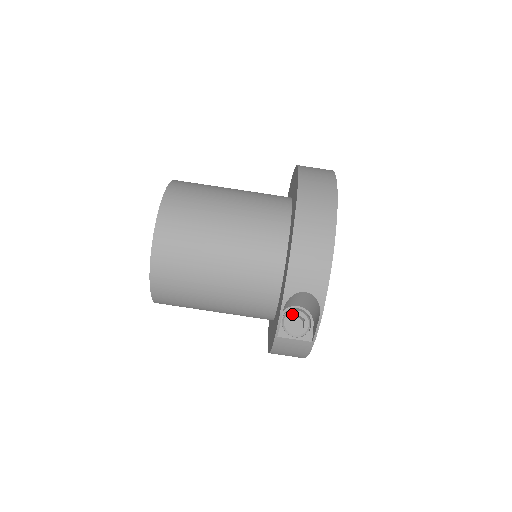
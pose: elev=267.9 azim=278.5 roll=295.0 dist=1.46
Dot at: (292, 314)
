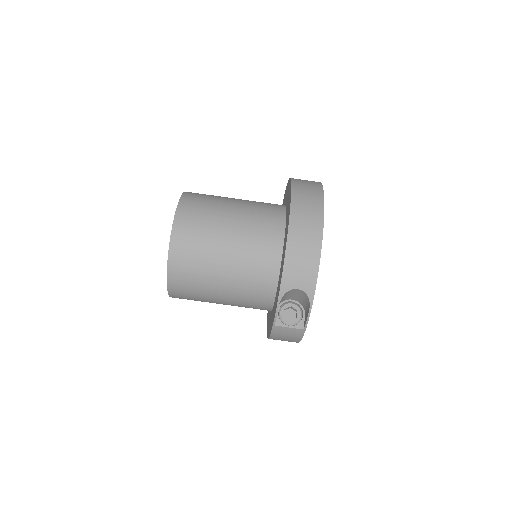
Dot at: (287, 306)
